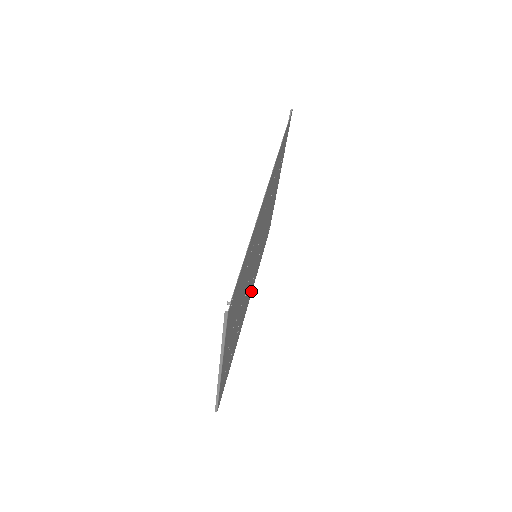
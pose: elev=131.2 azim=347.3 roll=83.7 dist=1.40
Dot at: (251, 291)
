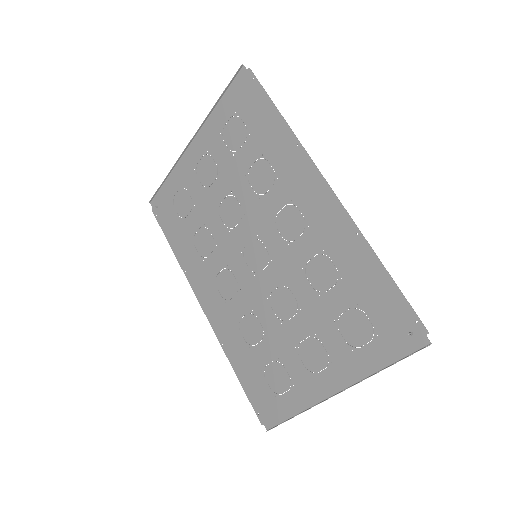
Dot at: (200, 289)
